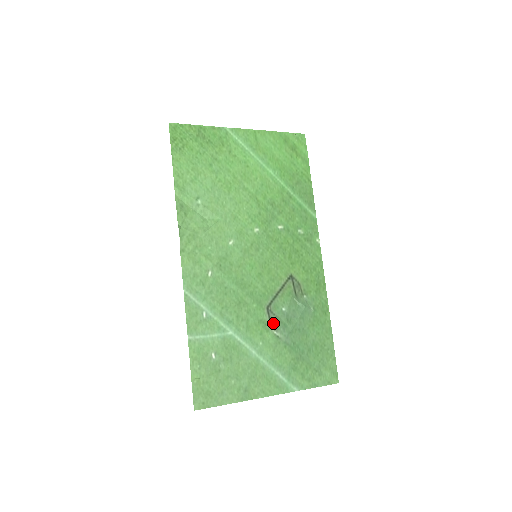
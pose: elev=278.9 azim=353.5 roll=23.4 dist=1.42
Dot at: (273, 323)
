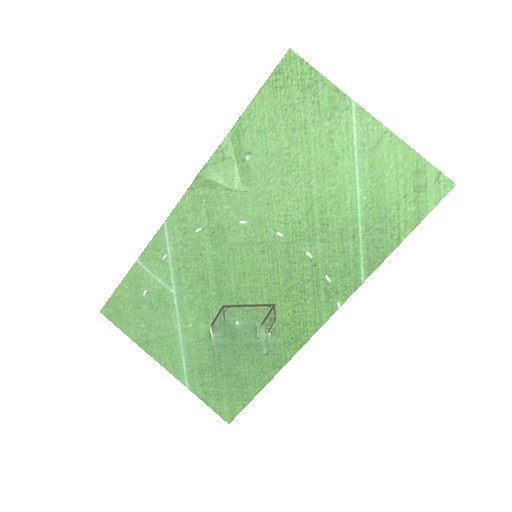
Dot at: (217, 322)
